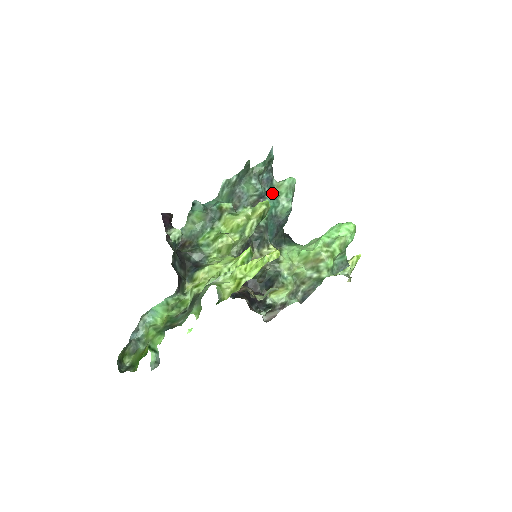
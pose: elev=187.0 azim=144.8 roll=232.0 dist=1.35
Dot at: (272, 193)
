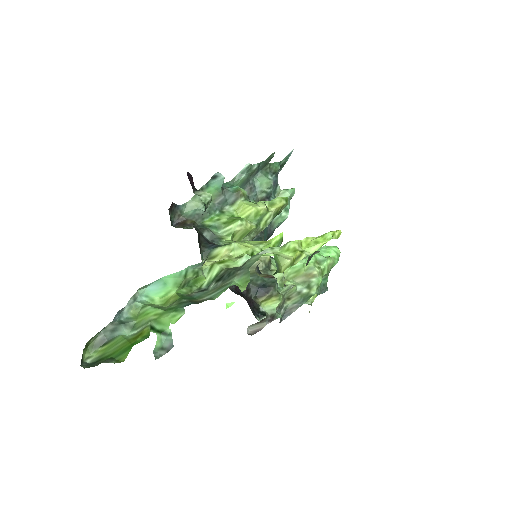
Dot at: (274, 198)
